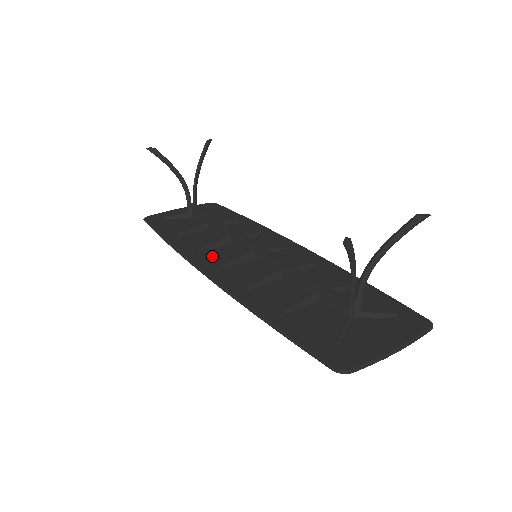
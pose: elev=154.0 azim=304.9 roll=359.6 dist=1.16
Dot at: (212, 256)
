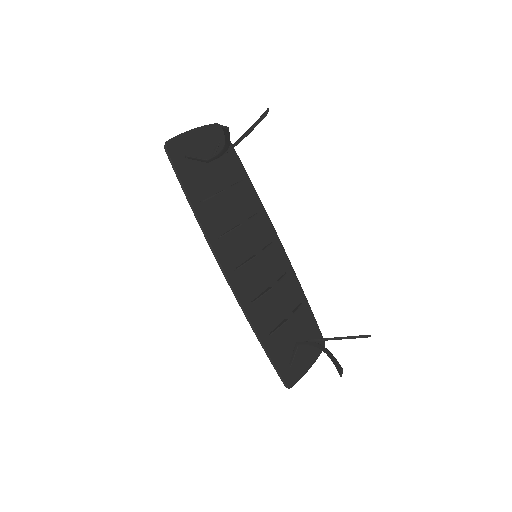
Dot at: (228, 248)
